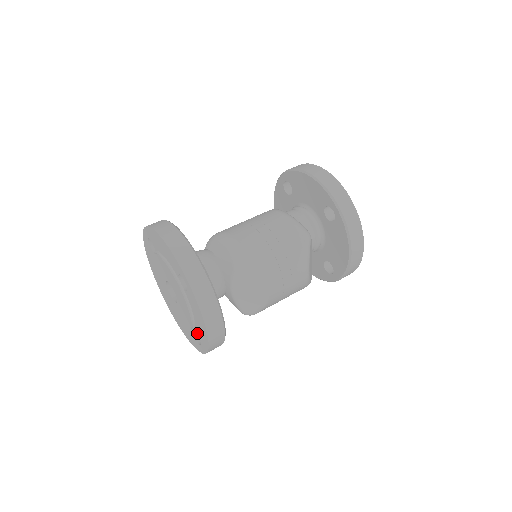
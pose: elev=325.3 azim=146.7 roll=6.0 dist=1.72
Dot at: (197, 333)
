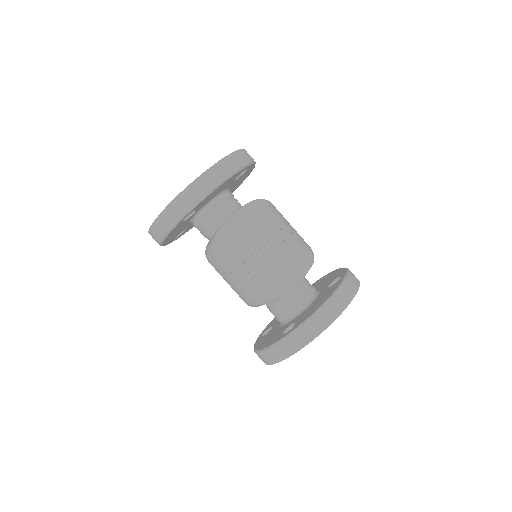
Dot at: occluded
